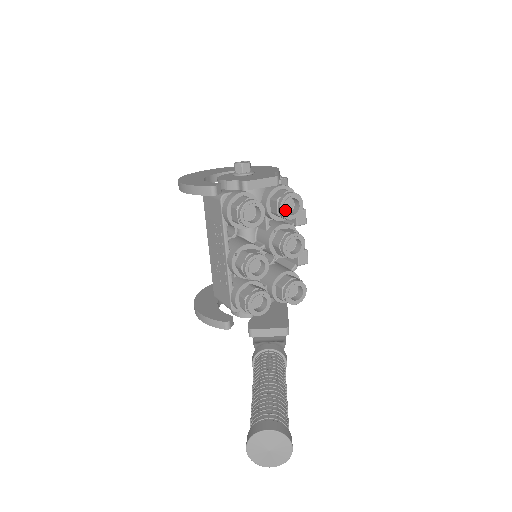
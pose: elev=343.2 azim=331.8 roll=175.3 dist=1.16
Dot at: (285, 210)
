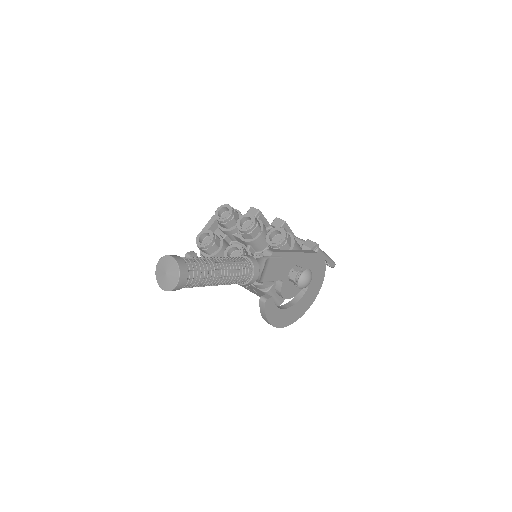
Dot at: (221, 218)
